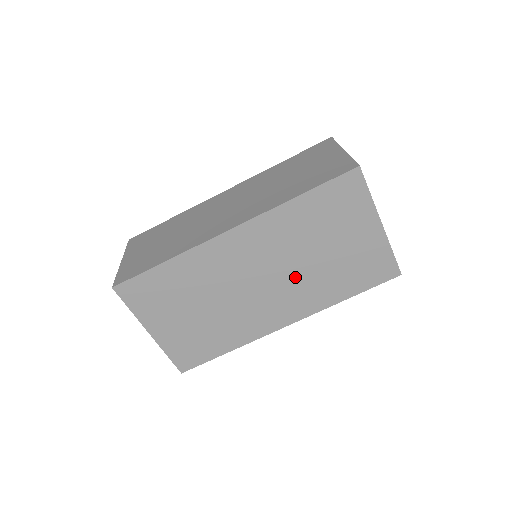
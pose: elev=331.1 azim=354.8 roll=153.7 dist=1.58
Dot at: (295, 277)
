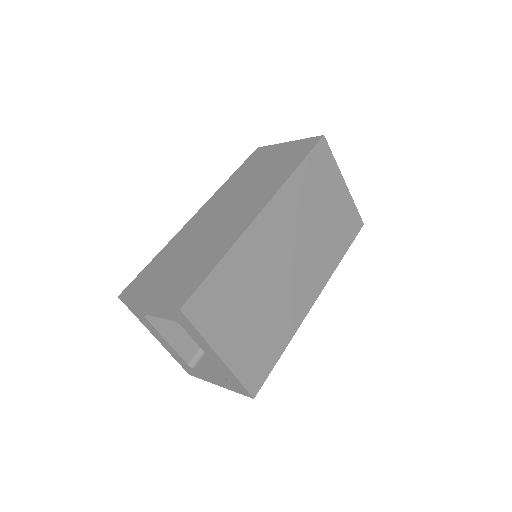
Dot at: (311, 246)
